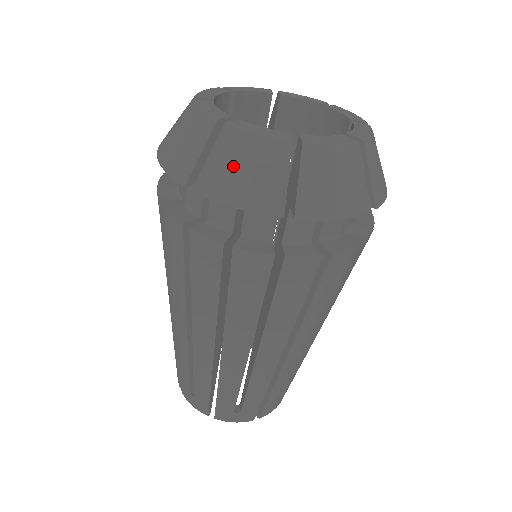
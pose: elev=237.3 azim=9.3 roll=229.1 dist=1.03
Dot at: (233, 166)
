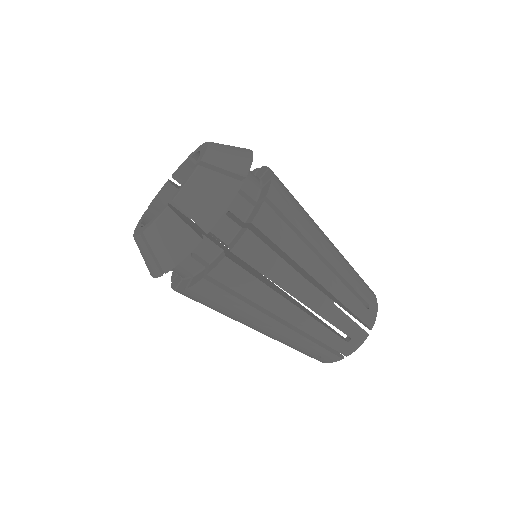
Dot at: (163, 245)
